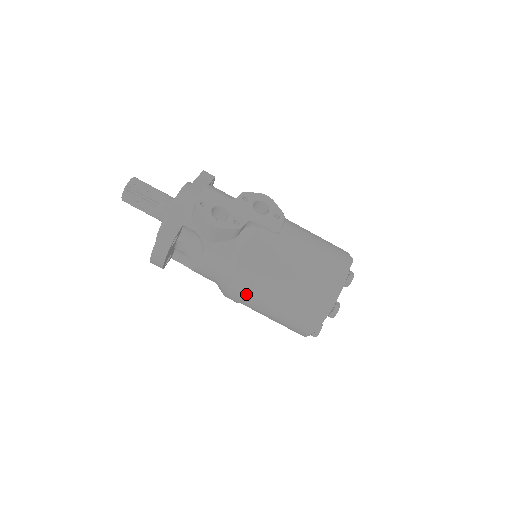
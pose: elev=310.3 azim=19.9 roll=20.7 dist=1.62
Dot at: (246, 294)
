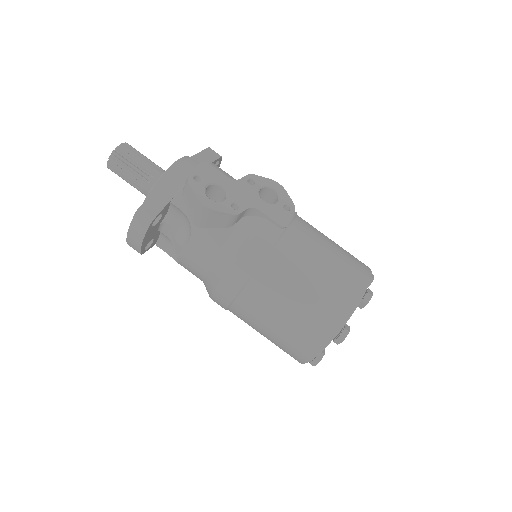
Dot at: (235, 298)
